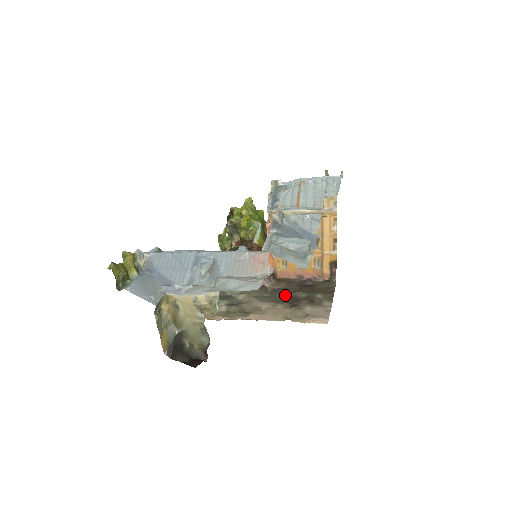
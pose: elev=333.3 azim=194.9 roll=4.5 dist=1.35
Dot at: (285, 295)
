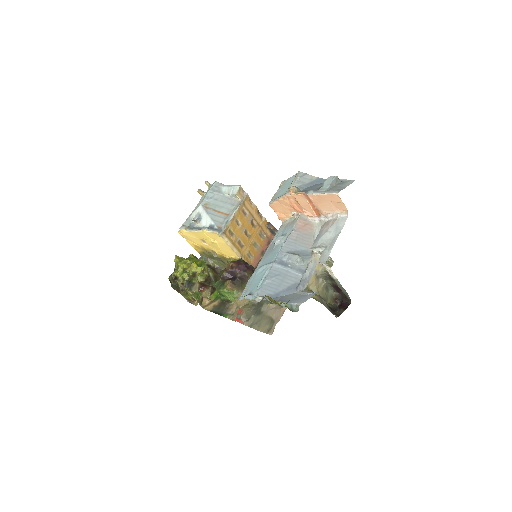
Dot at: occluded
